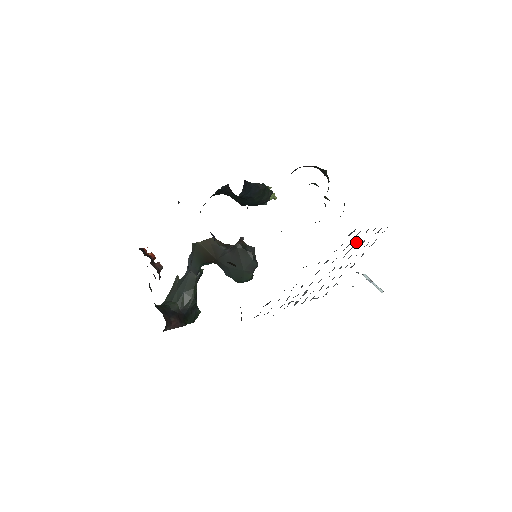
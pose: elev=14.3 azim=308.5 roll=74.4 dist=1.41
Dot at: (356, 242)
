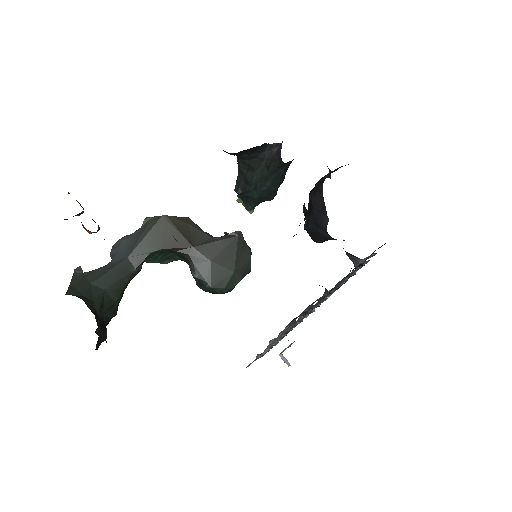
Dot at: occluded
